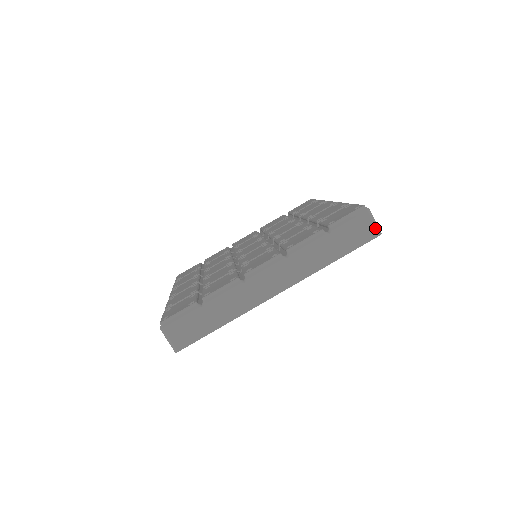
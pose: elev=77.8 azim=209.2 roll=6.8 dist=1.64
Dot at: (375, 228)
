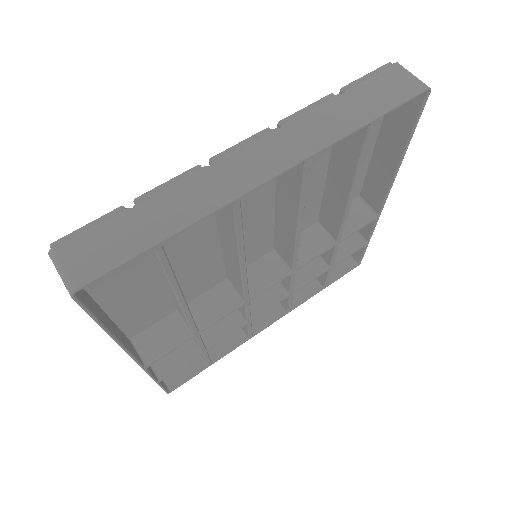
Dot at: (417, 81)
